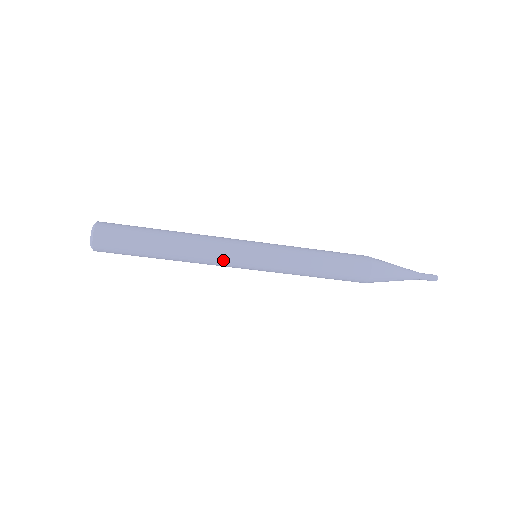
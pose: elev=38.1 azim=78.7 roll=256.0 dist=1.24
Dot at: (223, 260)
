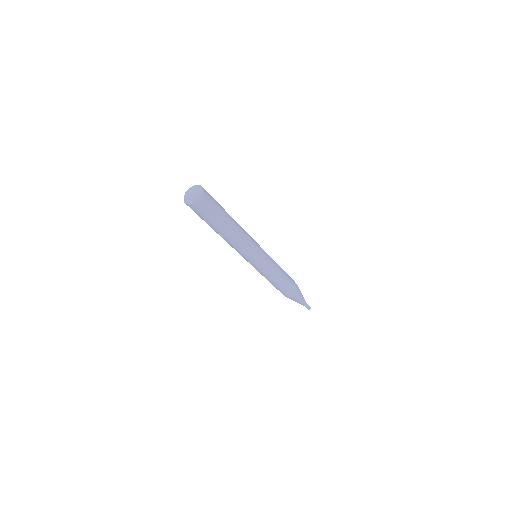
Dot at: (240, 253)
